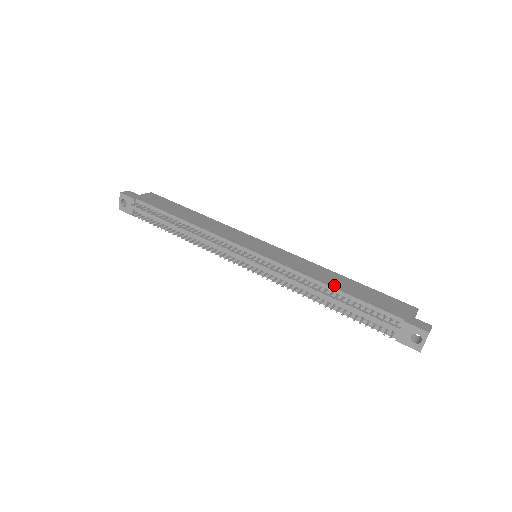
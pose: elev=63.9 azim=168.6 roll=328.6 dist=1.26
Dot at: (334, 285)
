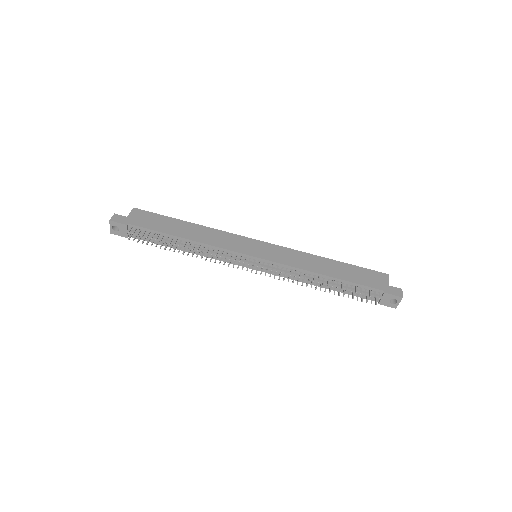
Dot at: (328, 273)
